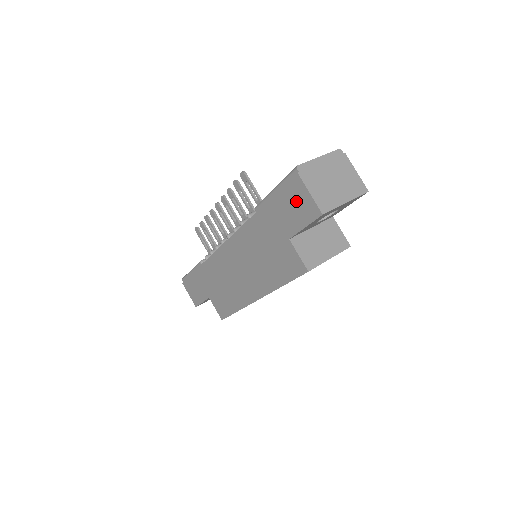
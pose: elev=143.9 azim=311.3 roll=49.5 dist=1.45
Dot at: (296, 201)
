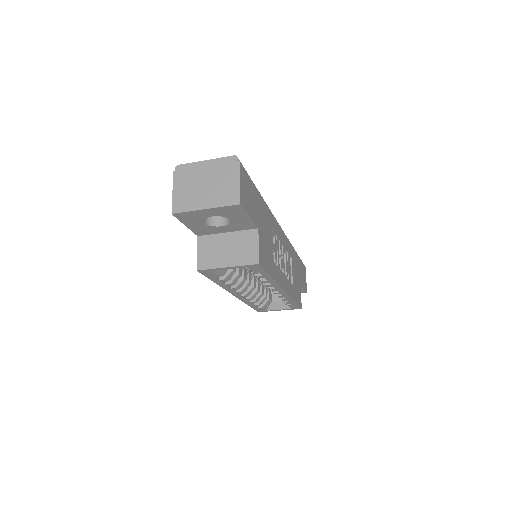
Dot at: occluded
